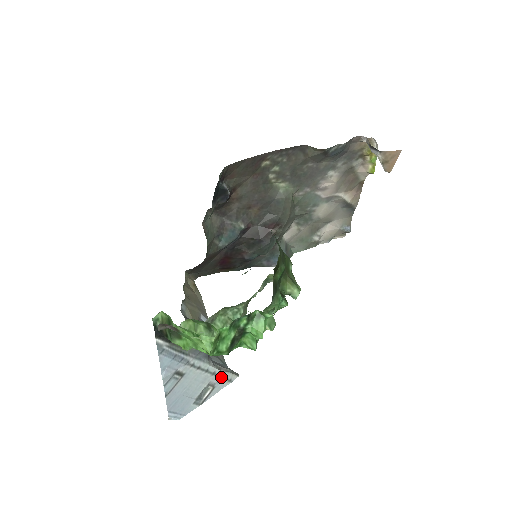
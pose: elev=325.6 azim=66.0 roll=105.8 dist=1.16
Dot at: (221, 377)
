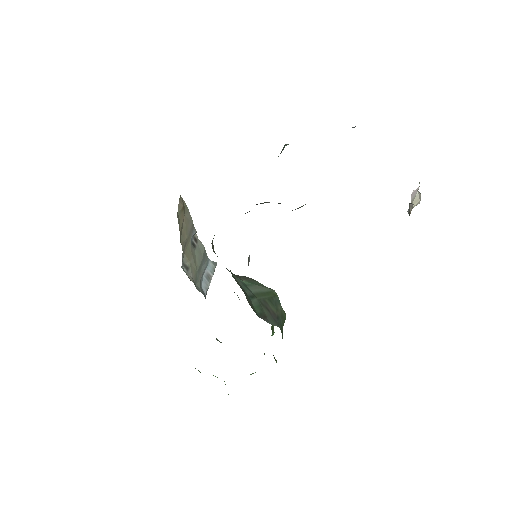
Dot at: occluded
